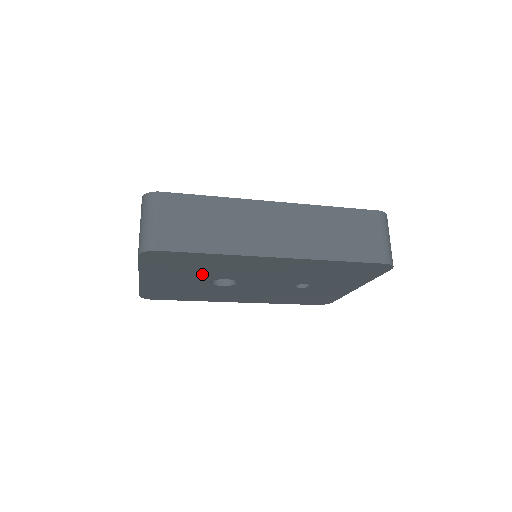
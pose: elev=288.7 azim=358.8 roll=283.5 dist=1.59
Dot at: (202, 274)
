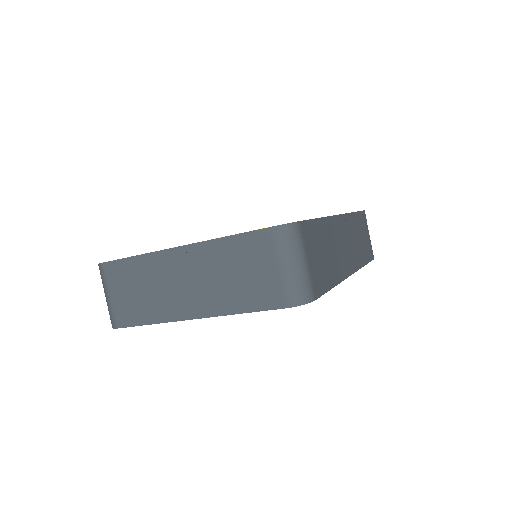
Dot at: occluded
